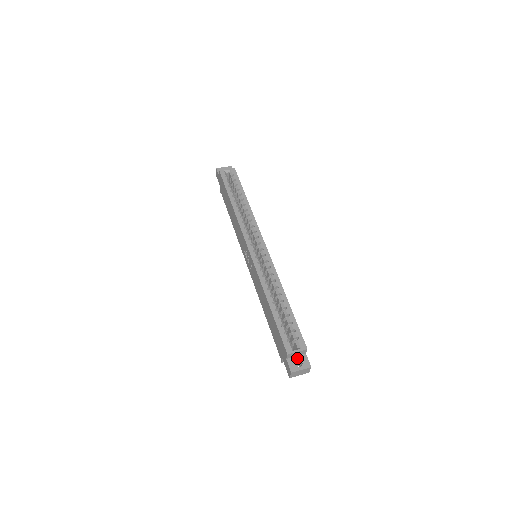
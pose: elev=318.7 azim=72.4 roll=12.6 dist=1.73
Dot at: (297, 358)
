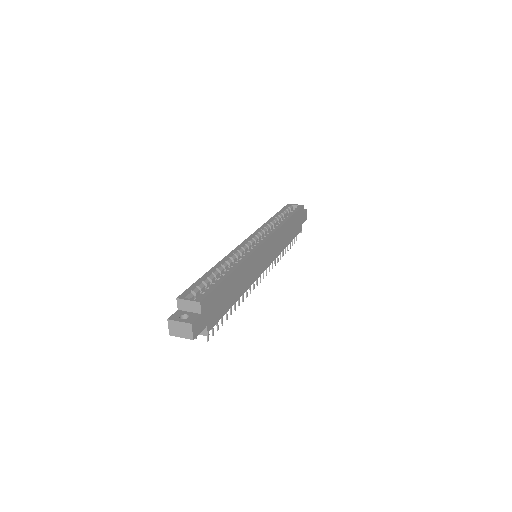
Dot at: (188, 313)
